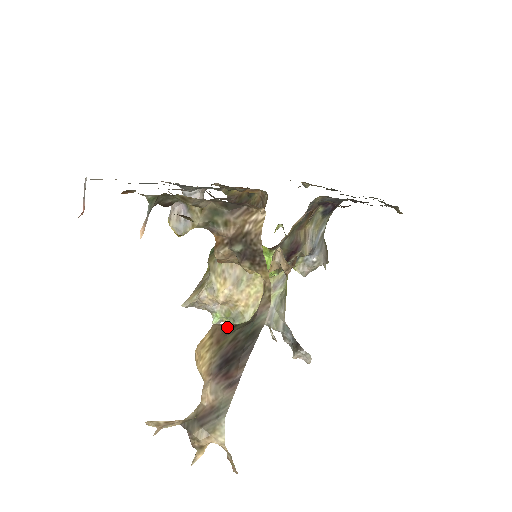
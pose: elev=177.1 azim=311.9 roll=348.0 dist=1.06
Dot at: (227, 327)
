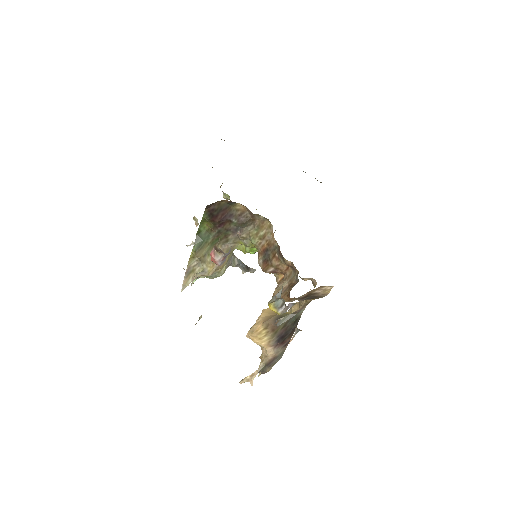
Dot at: (275, 320)
